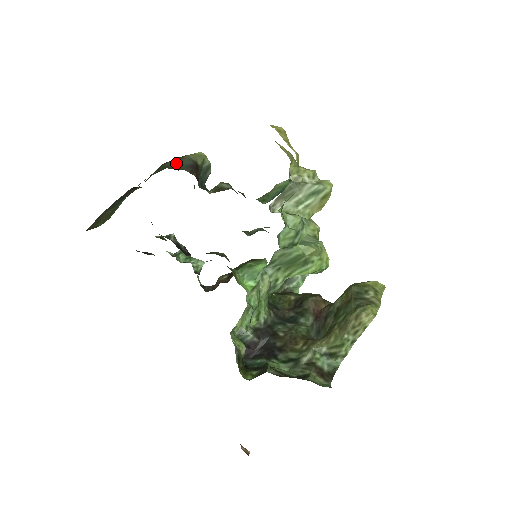
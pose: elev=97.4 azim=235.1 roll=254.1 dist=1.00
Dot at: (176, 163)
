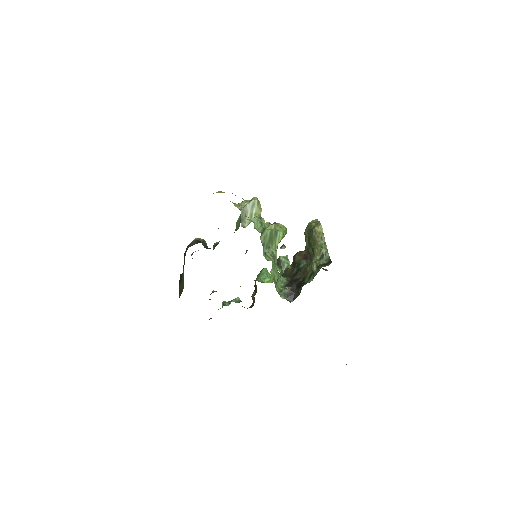
Dot at: occluded
